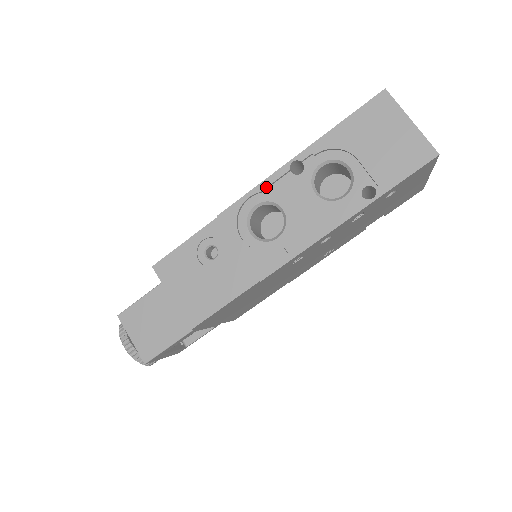
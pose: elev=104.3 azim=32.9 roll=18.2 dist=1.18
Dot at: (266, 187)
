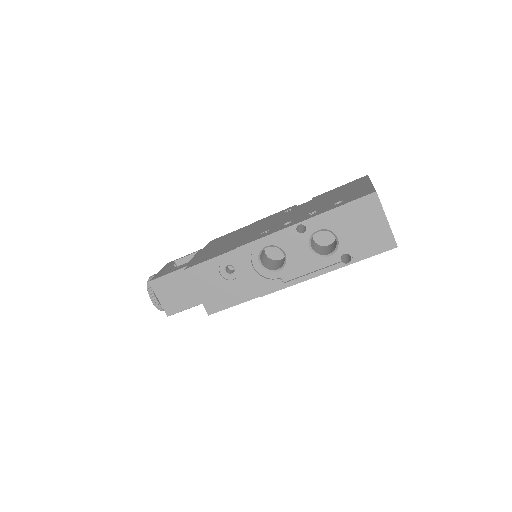
Dot at: (277, 237)
